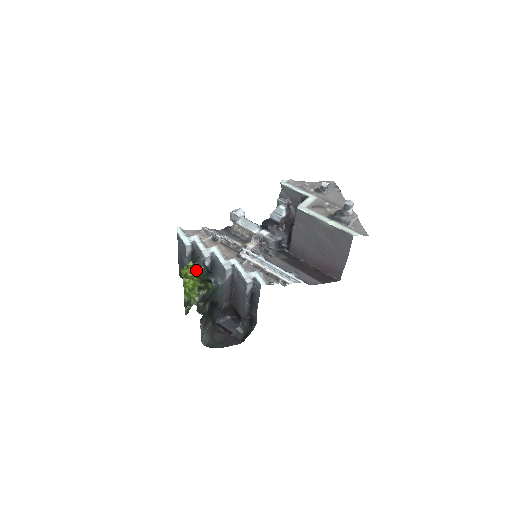
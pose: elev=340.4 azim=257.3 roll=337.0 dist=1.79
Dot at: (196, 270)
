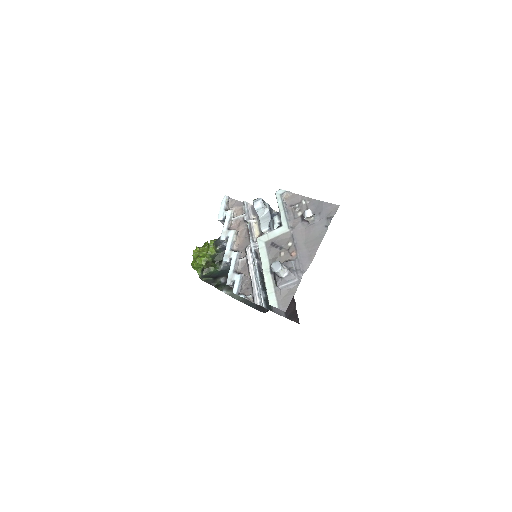
Dot at: (213, 248)
